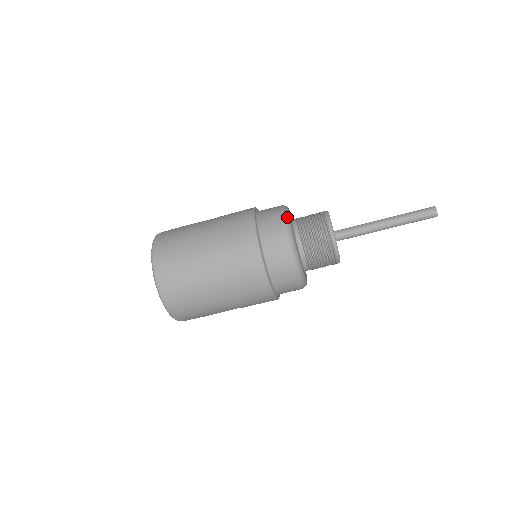
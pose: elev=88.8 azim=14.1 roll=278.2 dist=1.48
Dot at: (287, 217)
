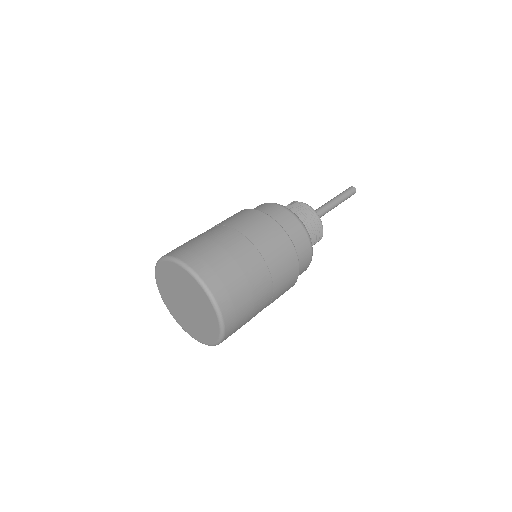
Dot at: (278, 204)
